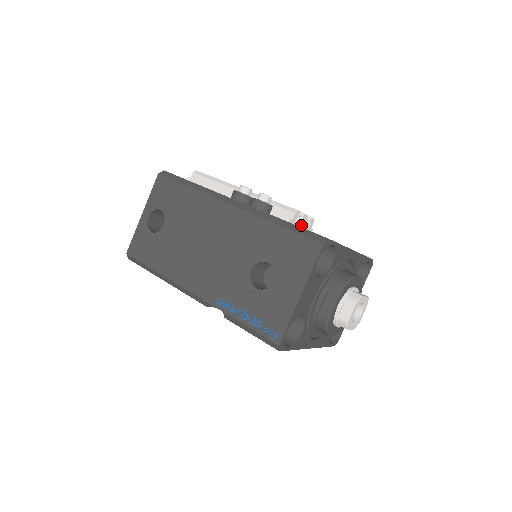
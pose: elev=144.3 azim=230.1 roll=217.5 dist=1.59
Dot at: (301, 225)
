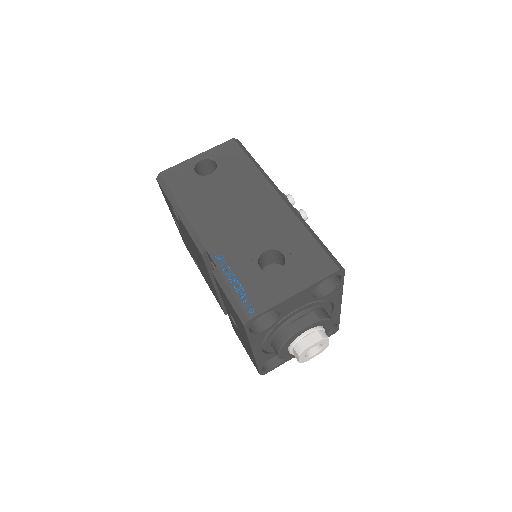
Dot at: occluded
